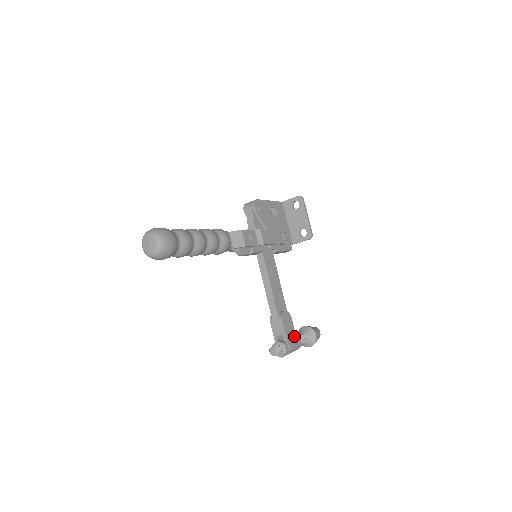
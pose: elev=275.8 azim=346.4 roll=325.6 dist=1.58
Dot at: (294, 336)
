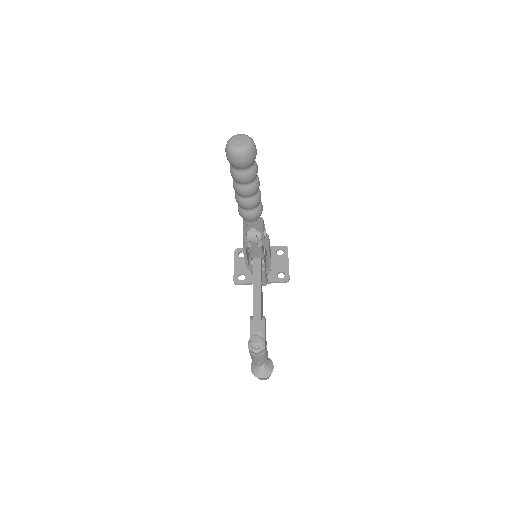
Dot at: occluded
